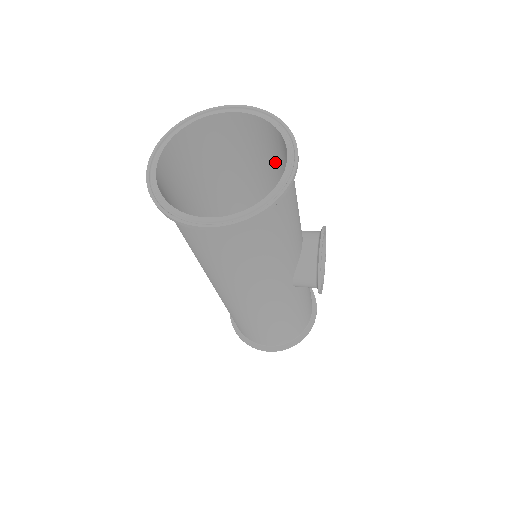
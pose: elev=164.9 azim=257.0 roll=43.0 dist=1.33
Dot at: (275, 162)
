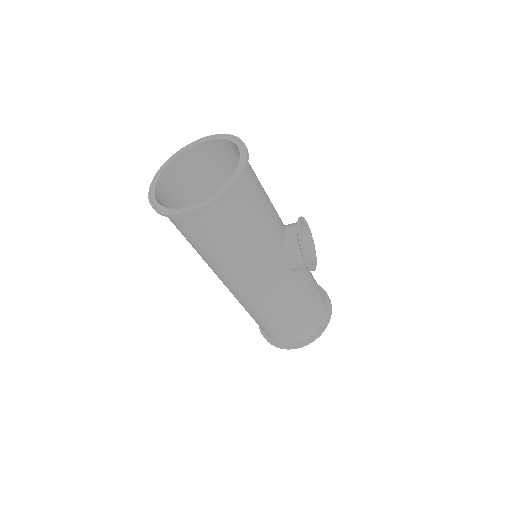
Dot at: occluded
